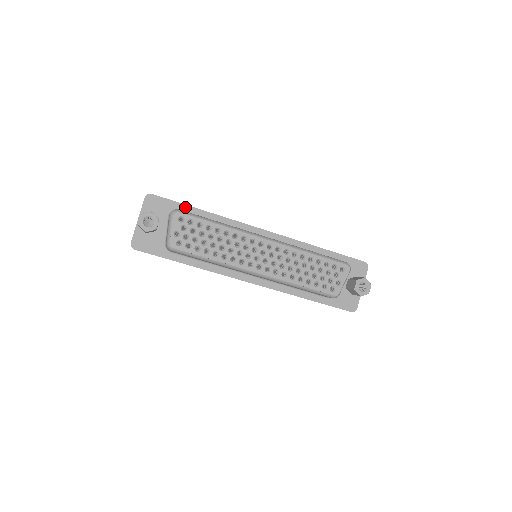
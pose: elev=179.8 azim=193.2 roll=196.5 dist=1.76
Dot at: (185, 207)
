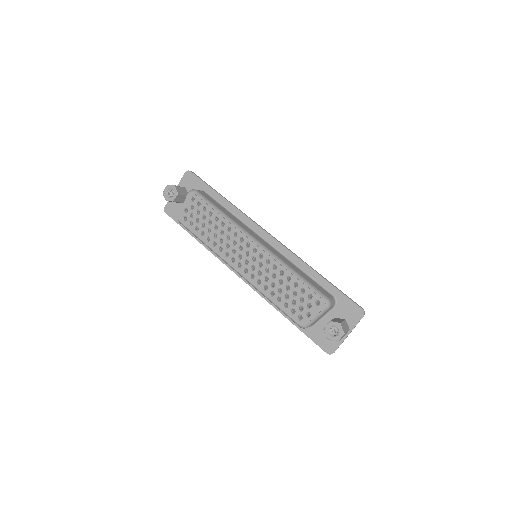
Dot at: (211, 190)
